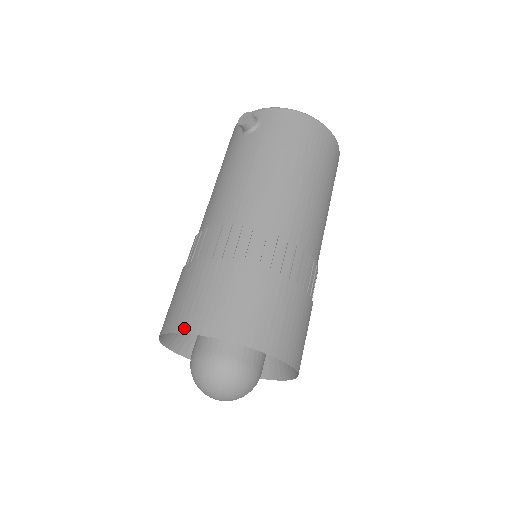
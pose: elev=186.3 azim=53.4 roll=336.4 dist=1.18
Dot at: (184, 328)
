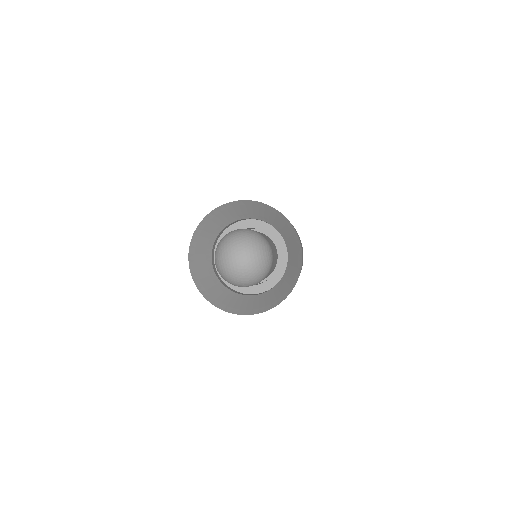
Dot at: (236, 201)
